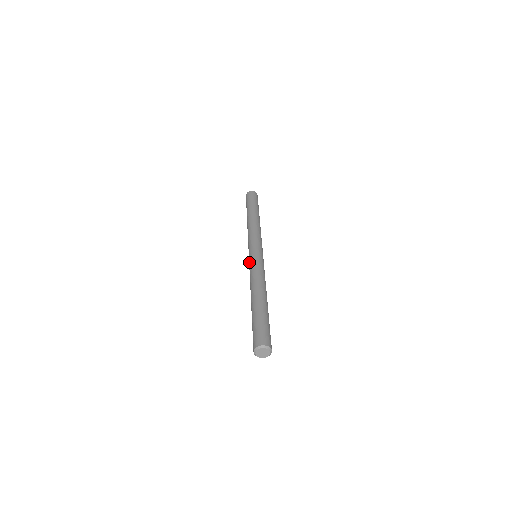
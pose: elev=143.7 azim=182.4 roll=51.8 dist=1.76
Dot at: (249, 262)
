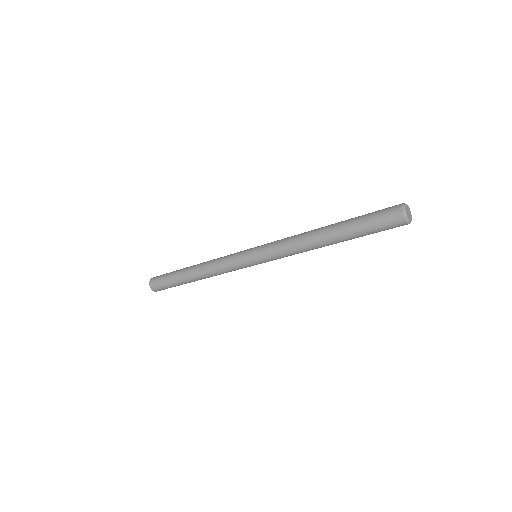
Dot at: (263, 248)
